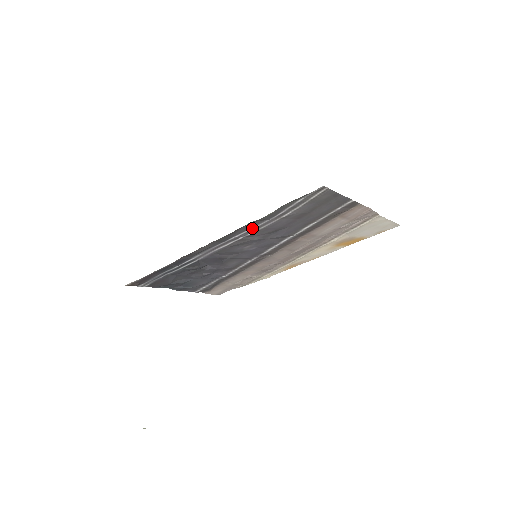
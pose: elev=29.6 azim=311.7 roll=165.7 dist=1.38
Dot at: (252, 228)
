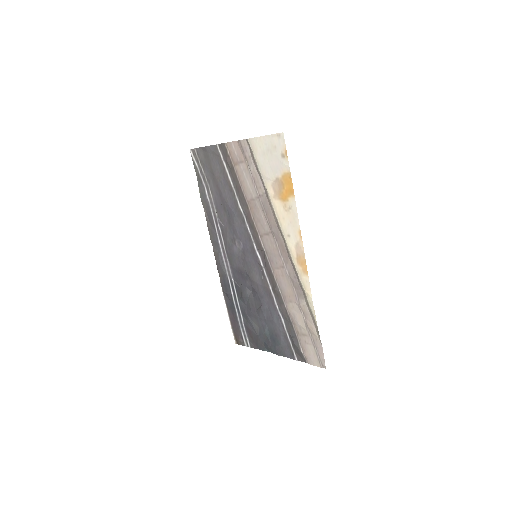
Dot at: (213, 216)
